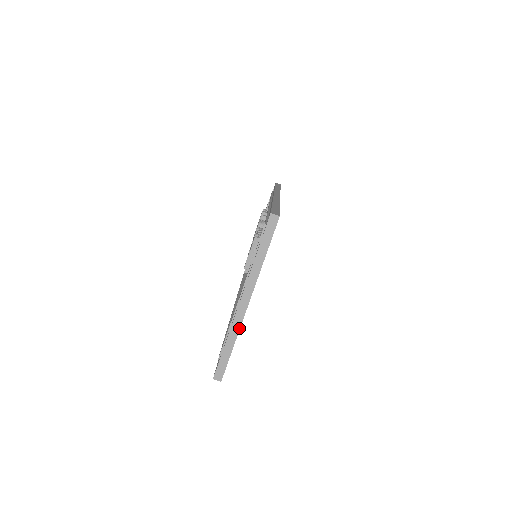
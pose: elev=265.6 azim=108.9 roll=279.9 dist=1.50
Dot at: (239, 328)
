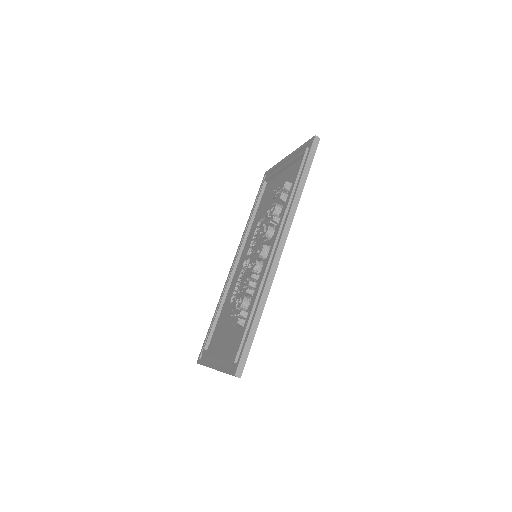
Dot at: occluded
